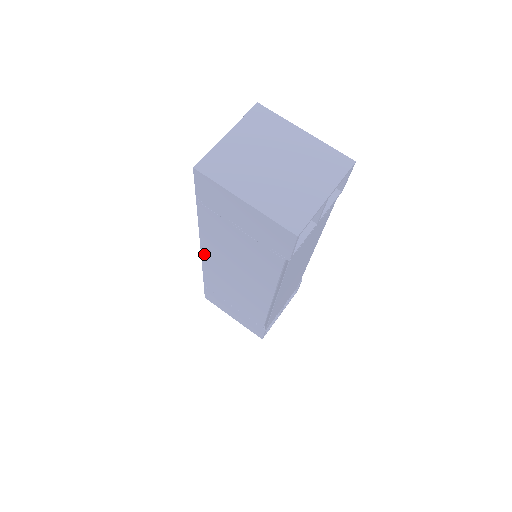
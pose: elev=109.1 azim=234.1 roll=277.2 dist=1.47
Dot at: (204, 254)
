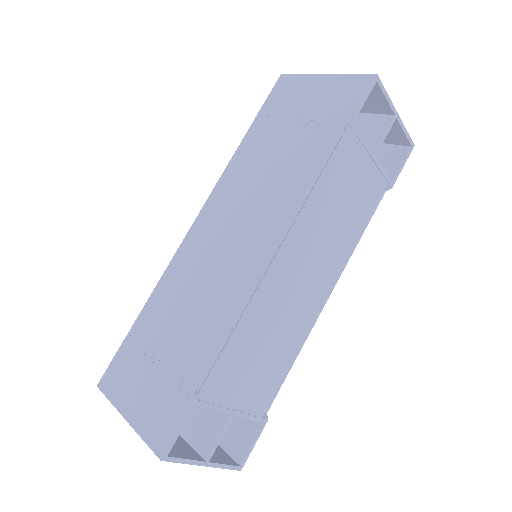
Dot at: (195, 226)
